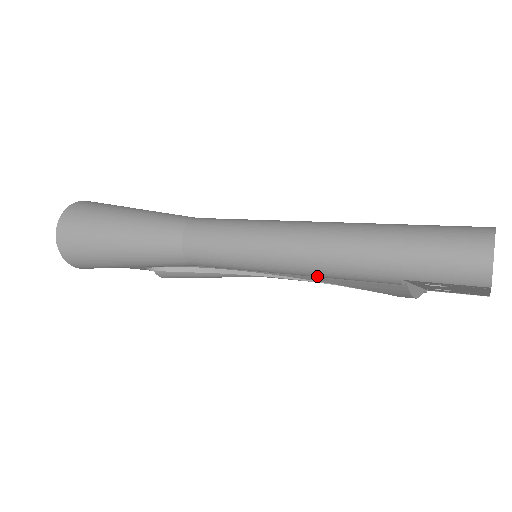
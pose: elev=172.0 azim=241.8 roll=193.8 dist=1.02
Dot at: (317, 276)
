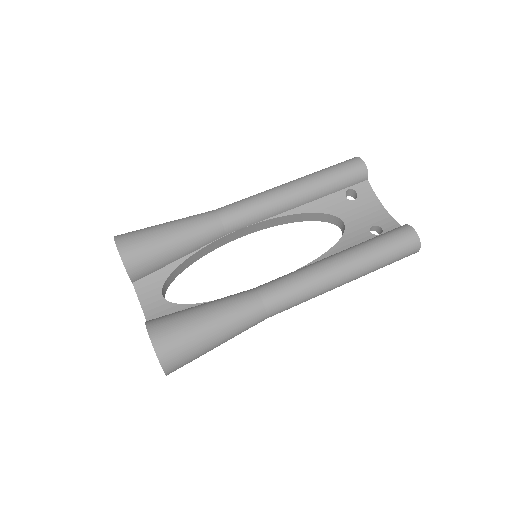
Dot at: occluded
